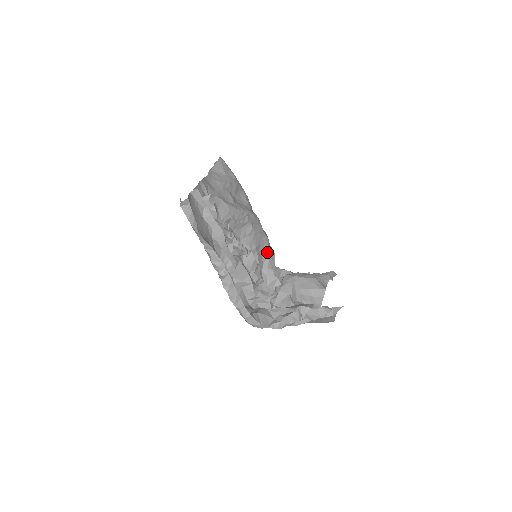
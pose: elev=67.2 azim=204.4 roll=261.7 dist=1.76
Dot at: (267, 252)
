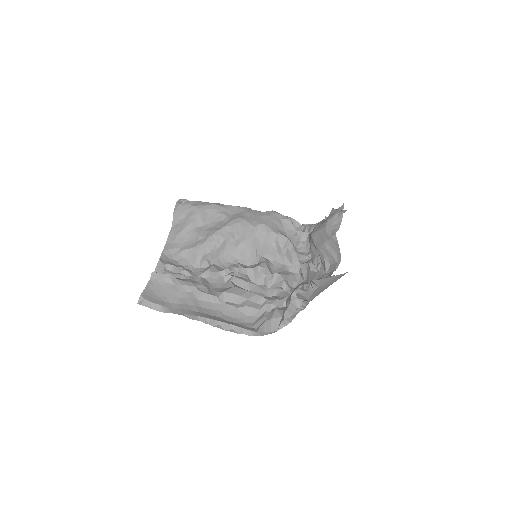
Dot at: (272, 236)
